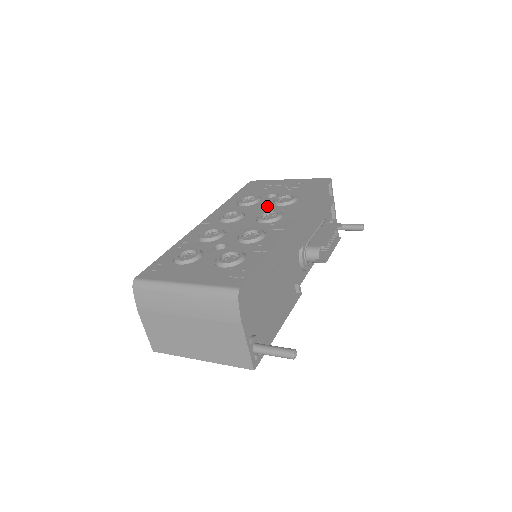
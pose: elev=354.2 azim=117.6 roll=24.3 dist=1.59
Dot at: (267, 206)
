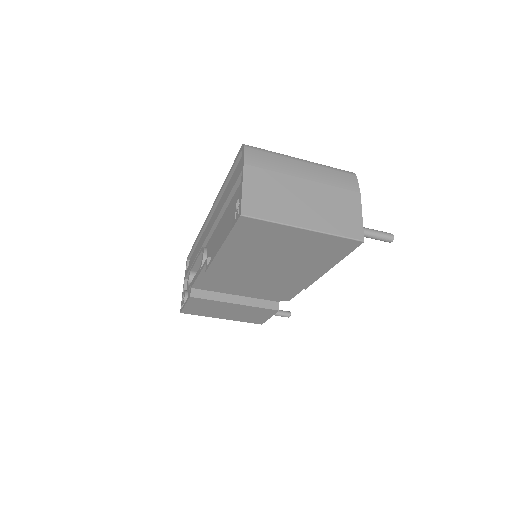
Dot at: occluded
